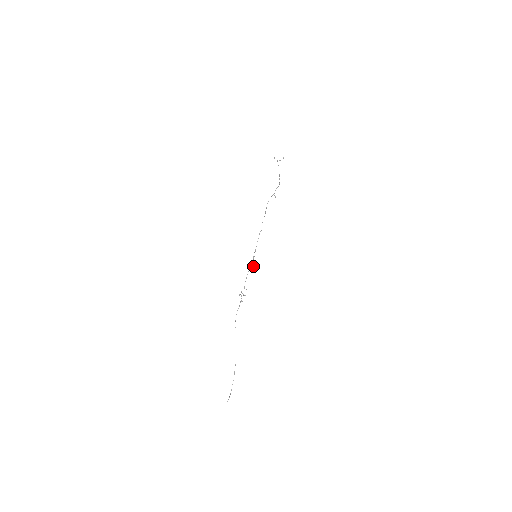
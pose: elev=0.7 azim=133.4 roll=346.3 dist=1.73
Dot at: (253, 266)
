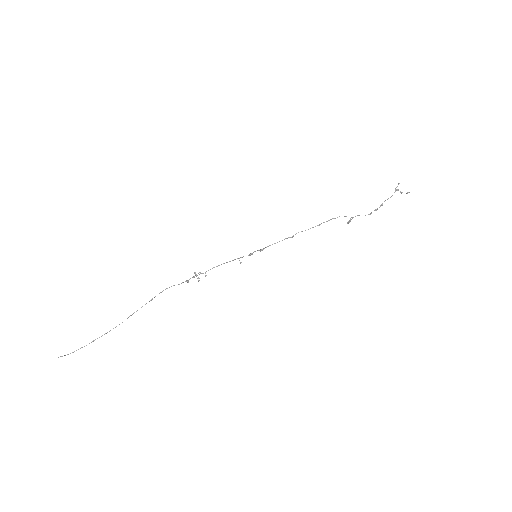
Dot at: (240, 262)
